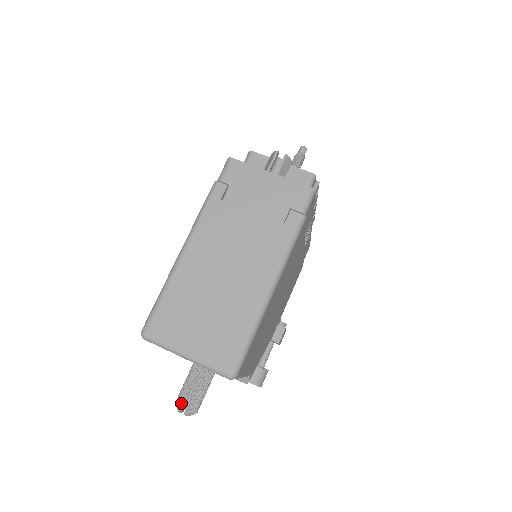
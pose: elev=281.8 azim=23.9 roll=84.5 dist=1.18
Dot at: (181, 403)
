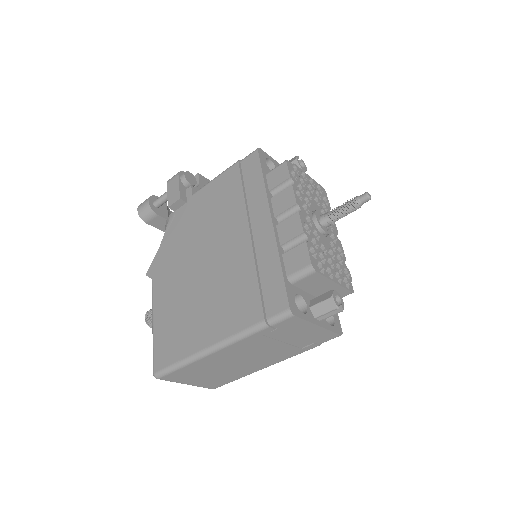
Dot at: occluded
